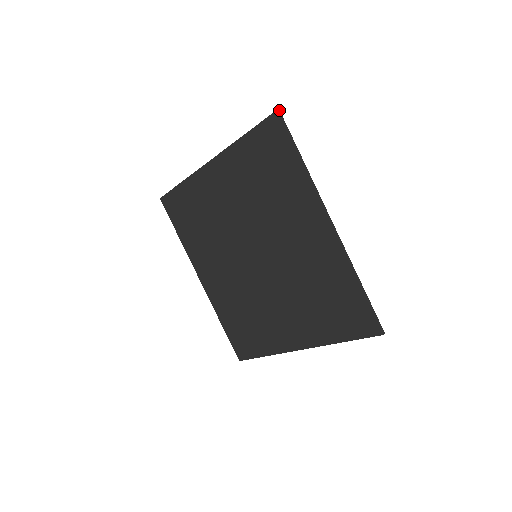
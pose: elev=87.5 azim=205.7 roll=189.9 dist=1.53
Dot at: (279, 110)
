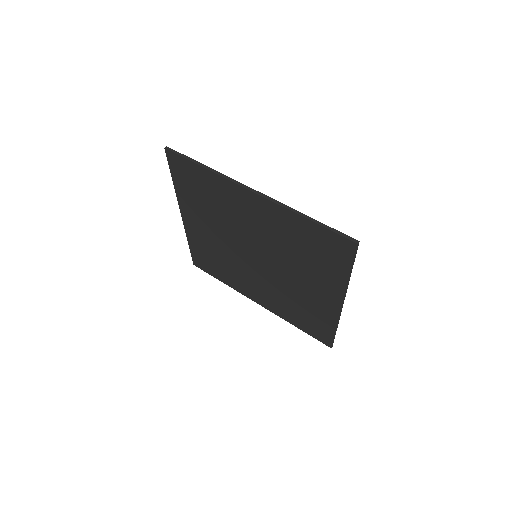
Dot at: (166, 147)
